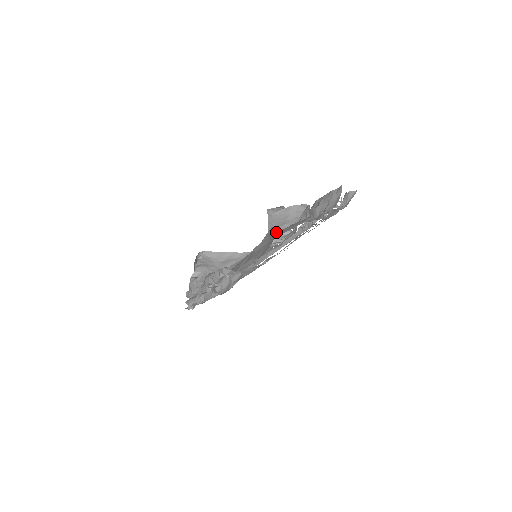
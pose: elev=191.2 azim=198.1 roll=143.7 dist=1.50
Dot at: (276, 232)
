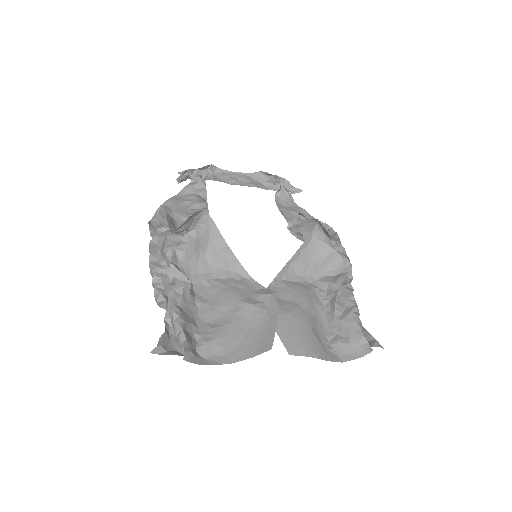
Dot at: (292, 270)
